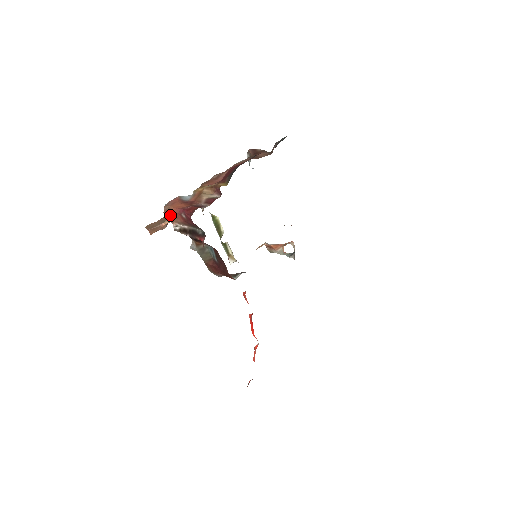
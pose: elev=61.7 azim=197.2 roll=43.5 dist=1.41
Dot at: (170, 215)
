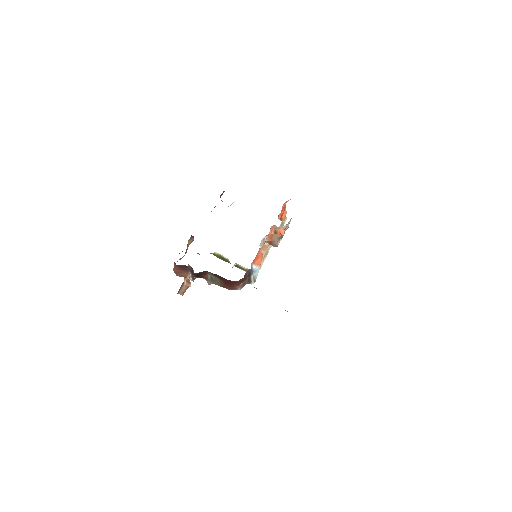
Dot at: (180, 274)
